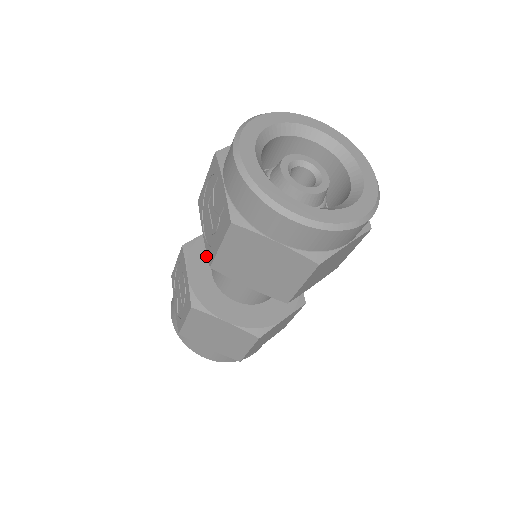
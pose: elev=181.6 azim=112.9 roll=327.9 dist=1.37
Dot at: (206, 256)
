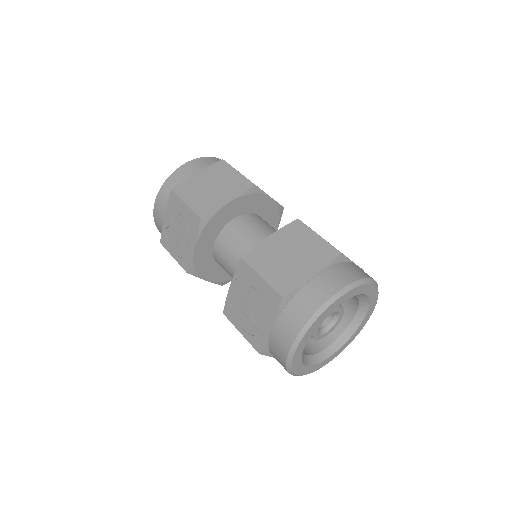
Dot at: (216, 229)
